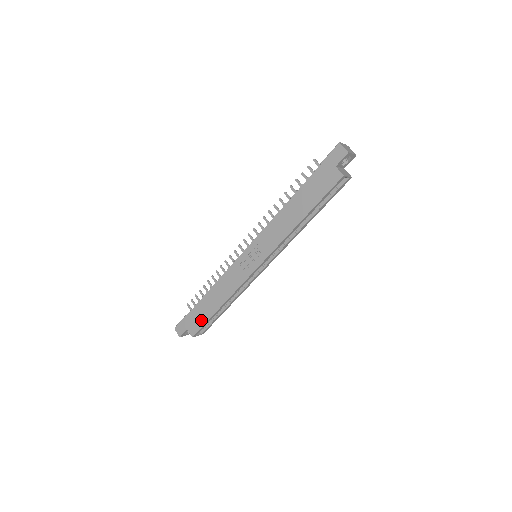
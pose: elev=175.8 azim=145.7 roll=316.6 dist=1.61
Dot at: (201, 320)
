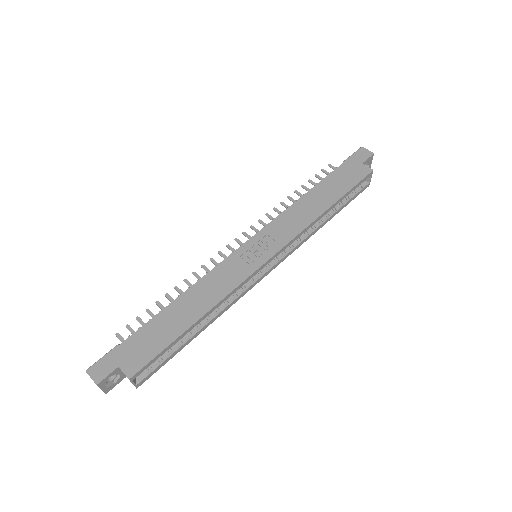
Dot at: (154, 346)
